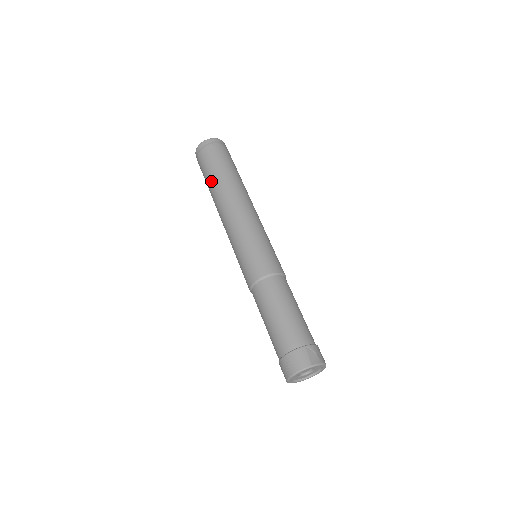
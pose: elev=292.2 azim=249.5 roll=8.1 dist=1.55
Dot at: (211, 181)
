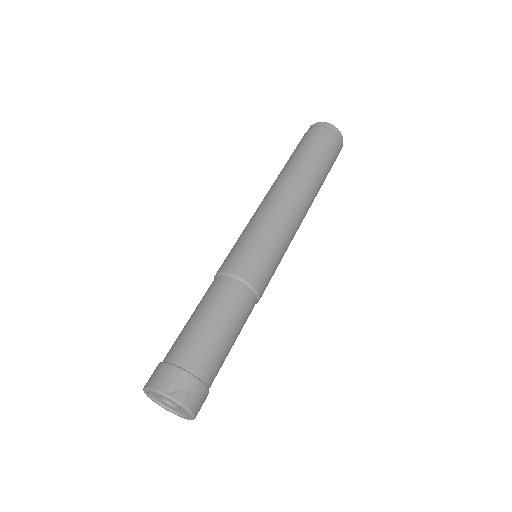
Dot at: (287, 161)
